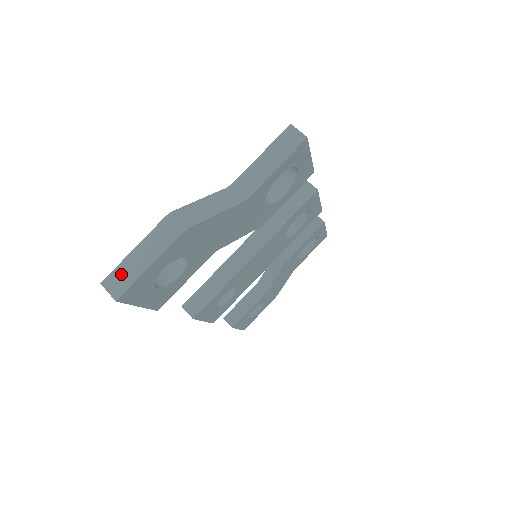
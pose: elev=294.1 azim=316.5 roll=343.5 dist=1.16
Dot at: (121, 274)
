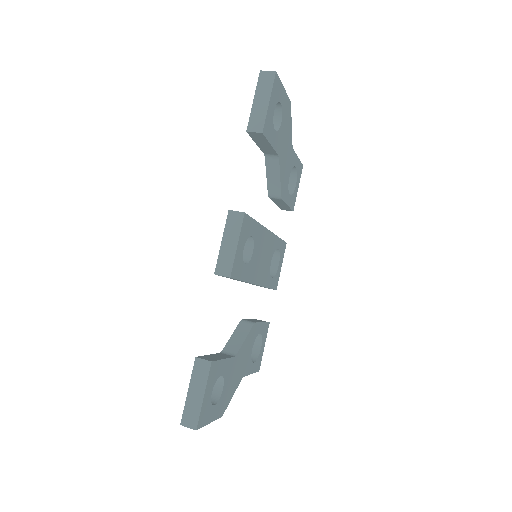
Dot at: occluded
